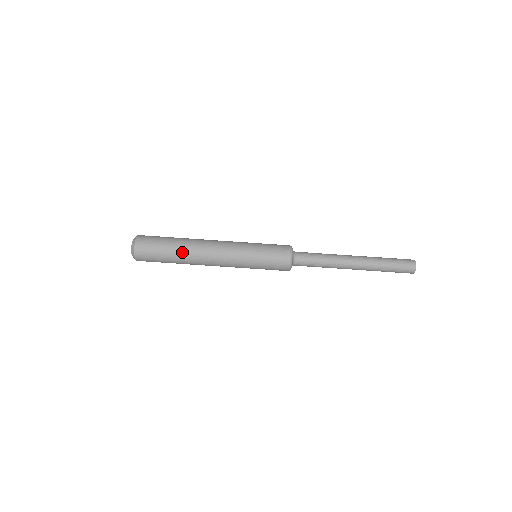
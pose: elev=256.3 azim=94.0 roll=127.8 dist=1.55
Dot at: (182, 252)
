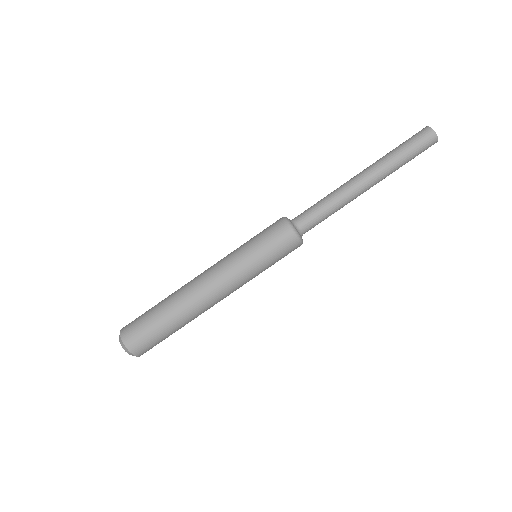
Dot at: (174, 310)
